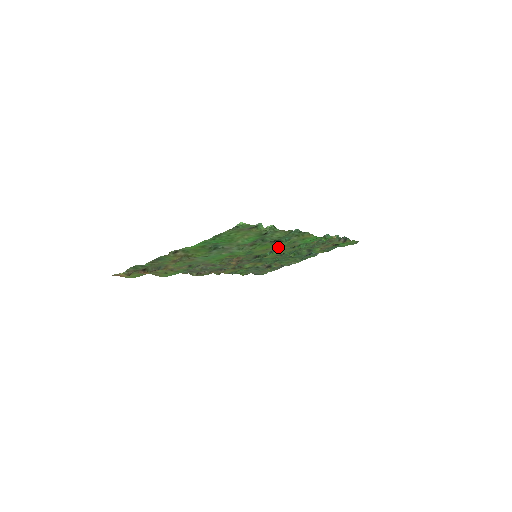
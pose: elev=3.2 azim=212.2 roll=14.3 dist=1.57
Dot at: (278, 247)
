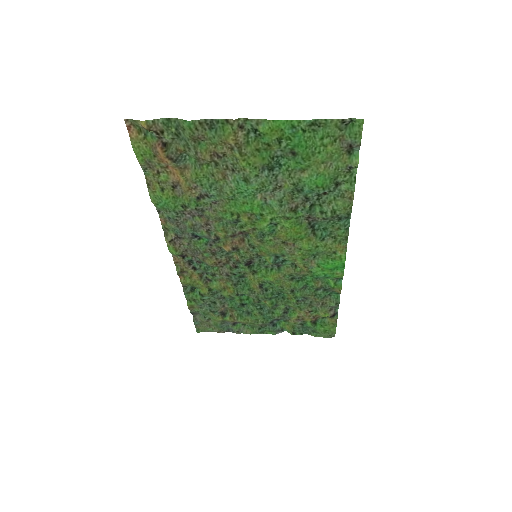
Dot at: (297, 249)
